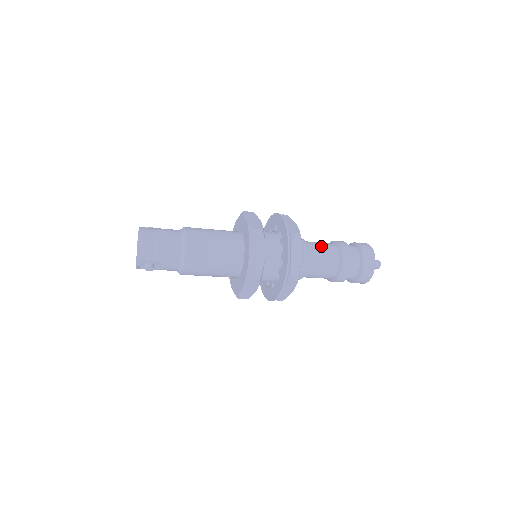
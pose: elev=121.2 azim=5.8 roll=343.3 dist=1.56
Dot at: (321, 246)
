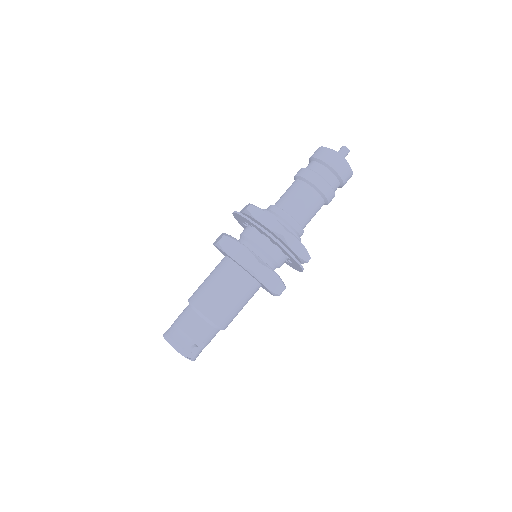
Dot at: (285, 193)
